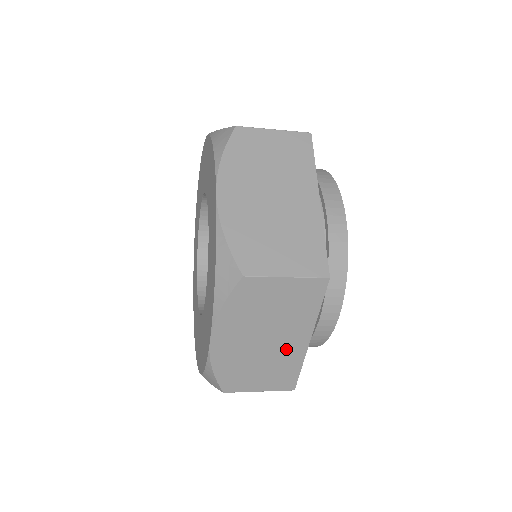
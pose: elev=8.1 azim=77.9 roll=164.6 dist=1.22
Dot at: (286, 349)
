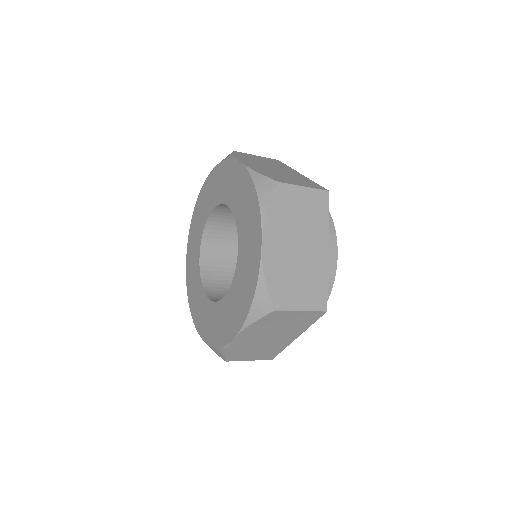
Dot at: (279, 342)
